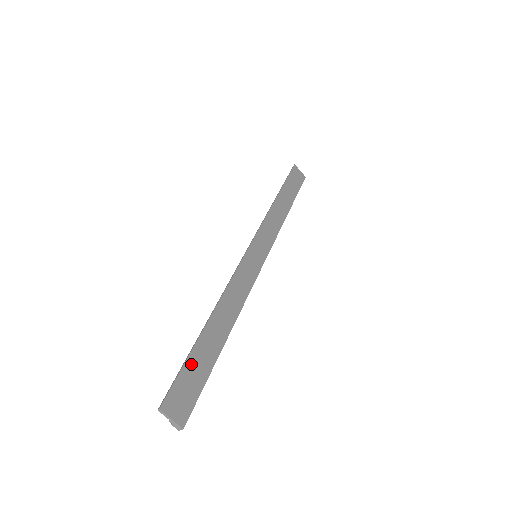
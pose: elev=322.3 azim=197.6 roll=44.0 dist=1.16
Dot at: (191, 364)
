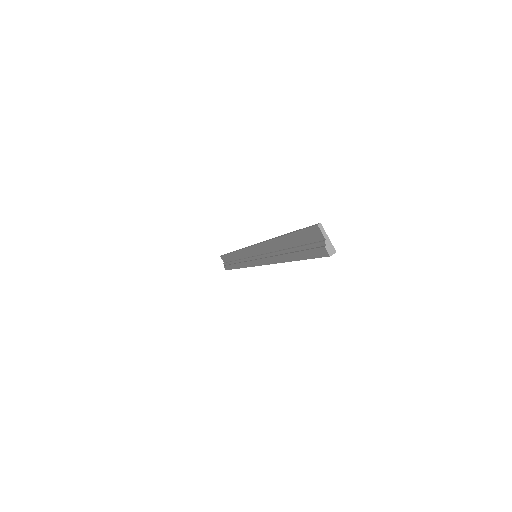
Dot at: occluded
